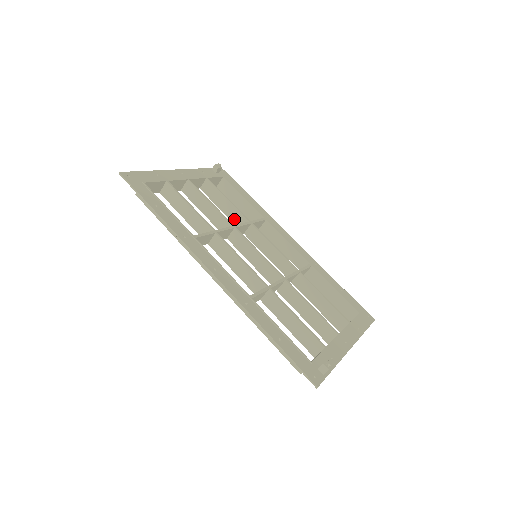
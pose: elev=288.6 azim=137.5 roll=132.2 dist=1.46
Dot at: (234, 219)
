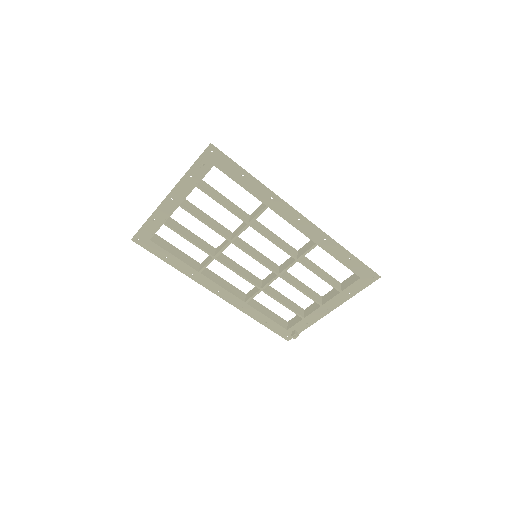
Dot at: occluded
